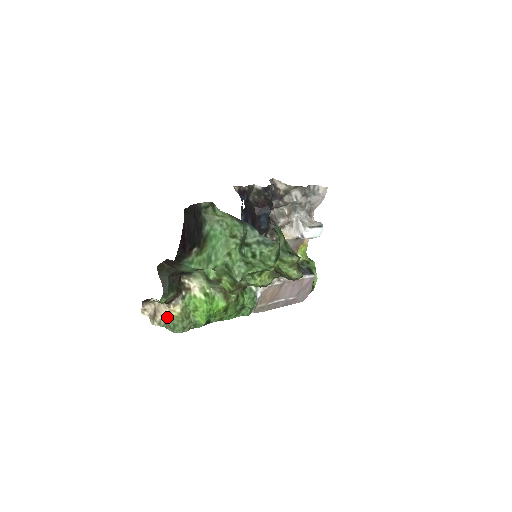
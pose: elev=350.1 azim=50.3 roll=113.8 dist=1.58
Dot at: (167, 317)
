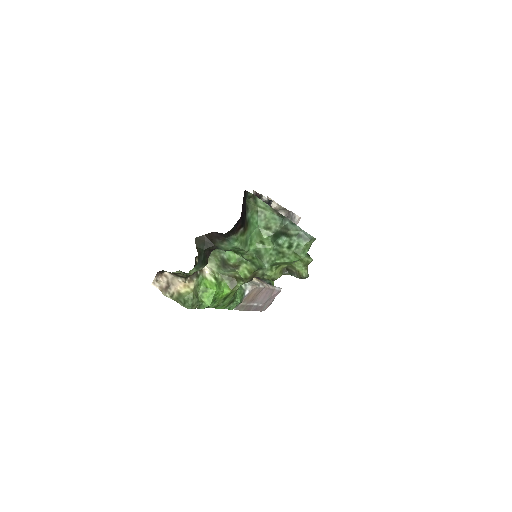
Dot at: (180, 291)
